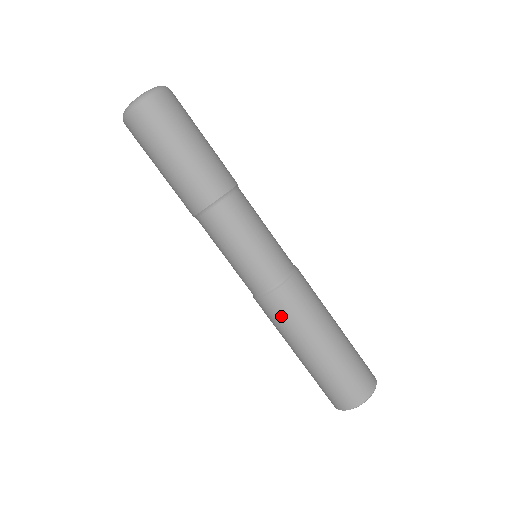
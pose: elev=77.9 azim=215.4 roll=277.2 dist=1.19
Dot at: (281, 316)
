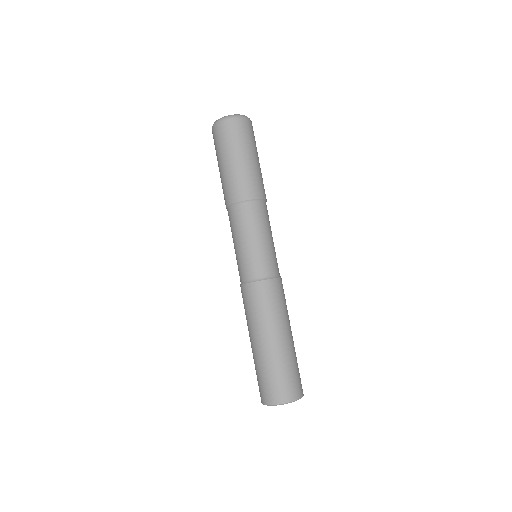
Dot at: (256, 303)
